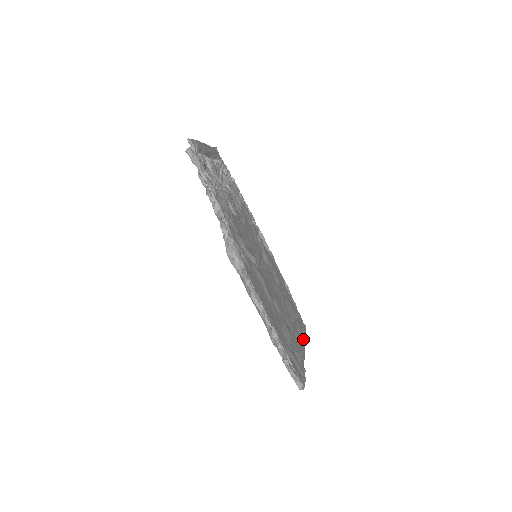
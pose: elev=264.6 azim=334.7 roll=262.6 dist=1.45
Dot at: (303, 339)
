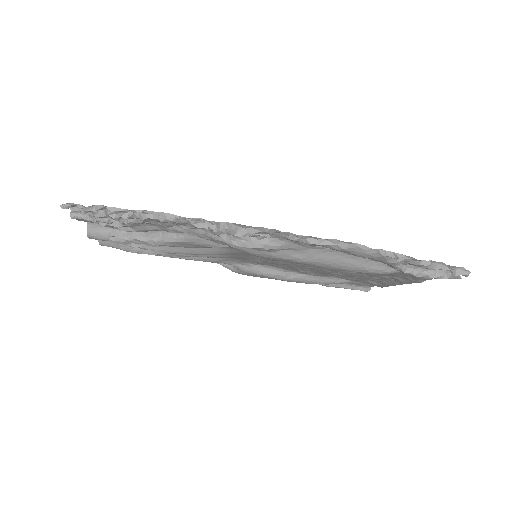
Dot at: occluded
